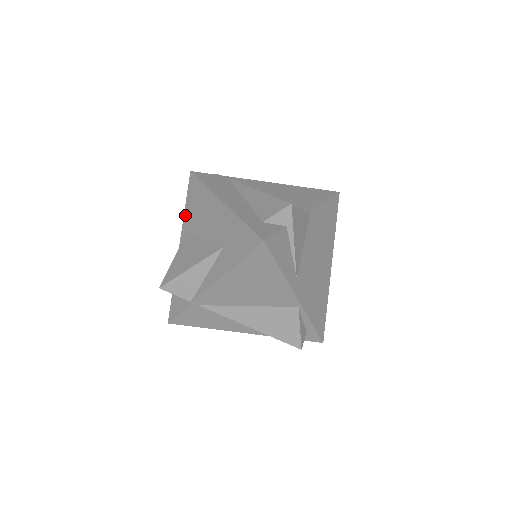
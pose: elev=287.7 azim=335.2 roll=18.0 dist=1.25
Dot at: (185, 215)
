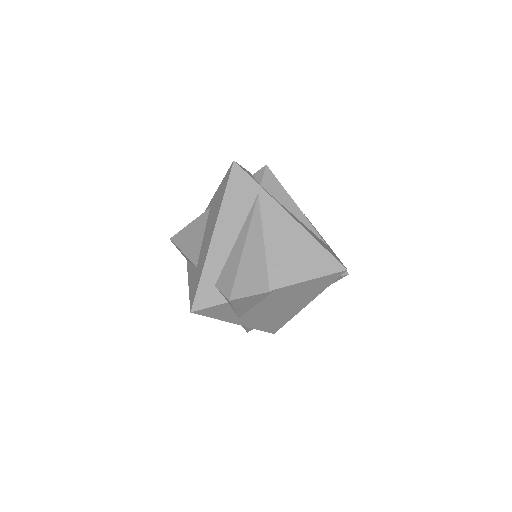
Dot at: (216, 192)
